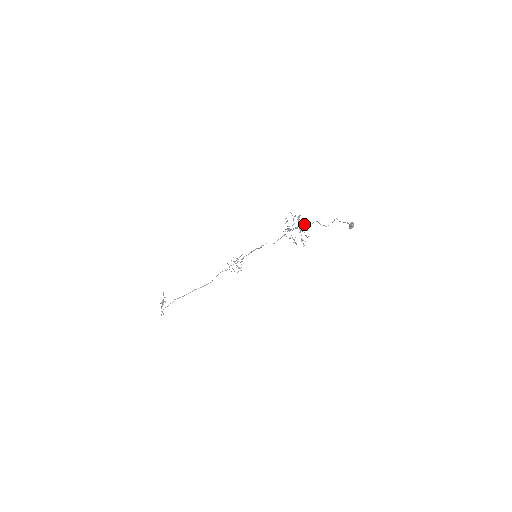
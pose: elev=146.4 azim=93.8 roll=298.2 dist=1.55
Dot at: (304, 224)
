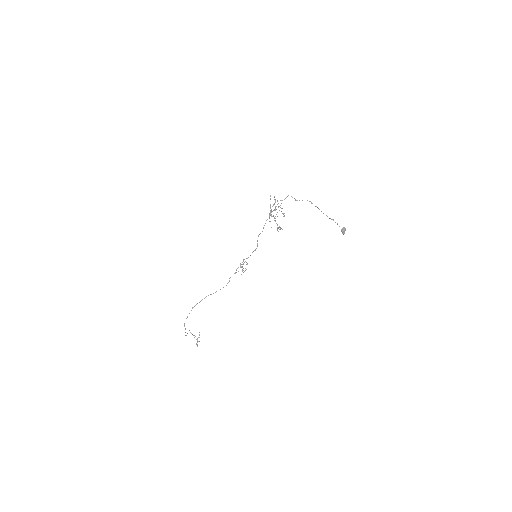
Dot at: (277, 200)
